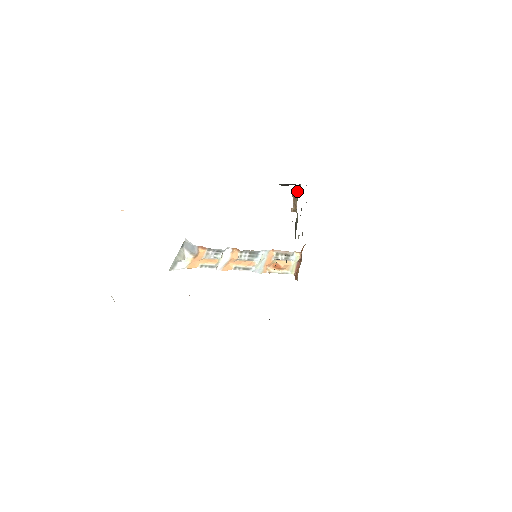
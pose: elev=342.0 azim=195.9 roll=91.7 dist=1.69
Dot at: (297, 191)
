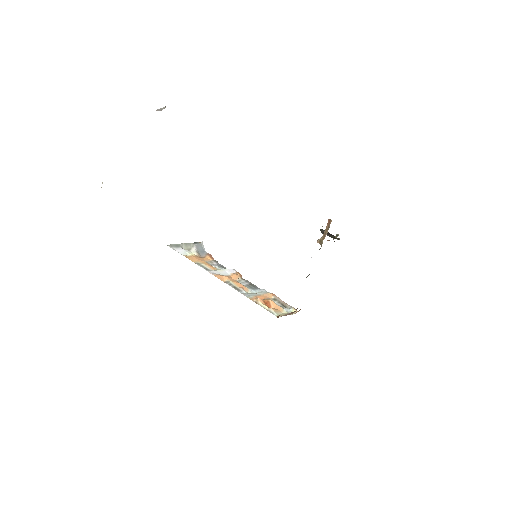
Dot at: (333, 239)
